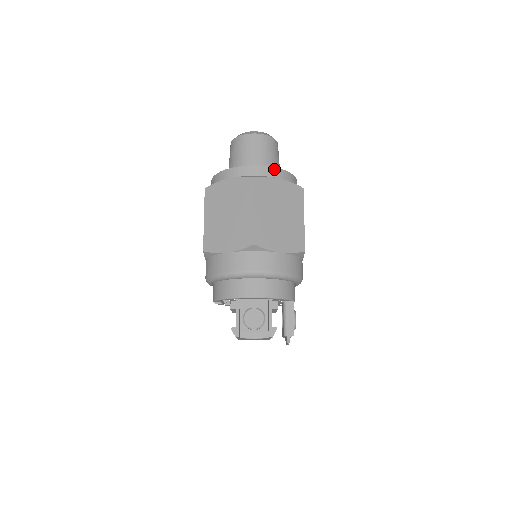
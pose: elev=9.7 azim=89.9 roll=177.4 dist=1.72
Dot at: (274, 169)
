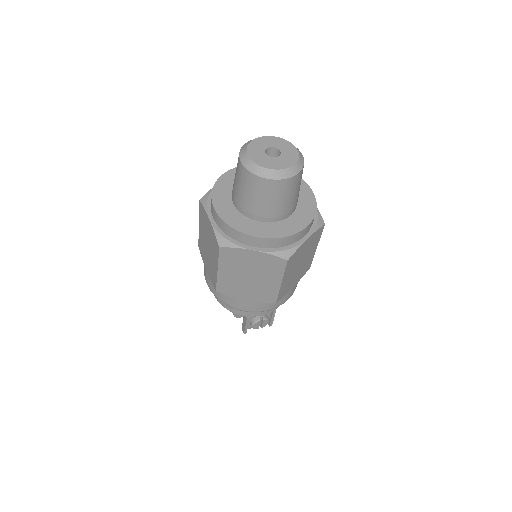
Dot at: (304, 230)
